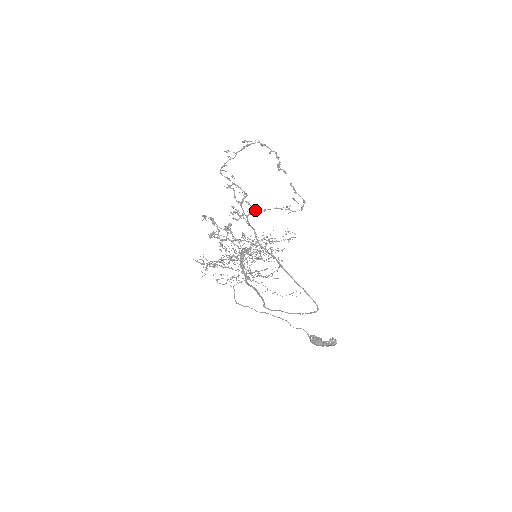
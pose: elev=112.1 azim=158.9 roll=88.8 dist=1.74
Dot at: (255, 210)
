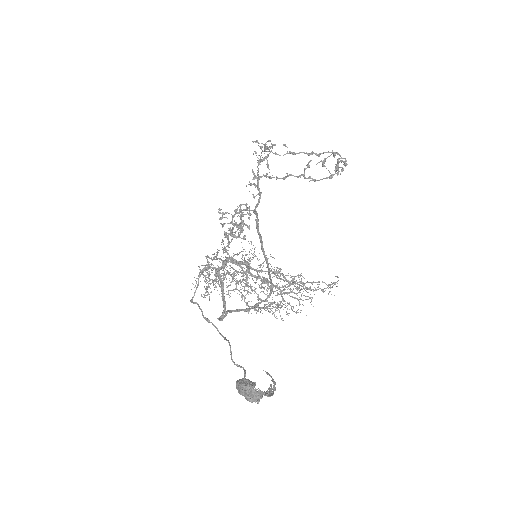
Dot at: (267, 162)
